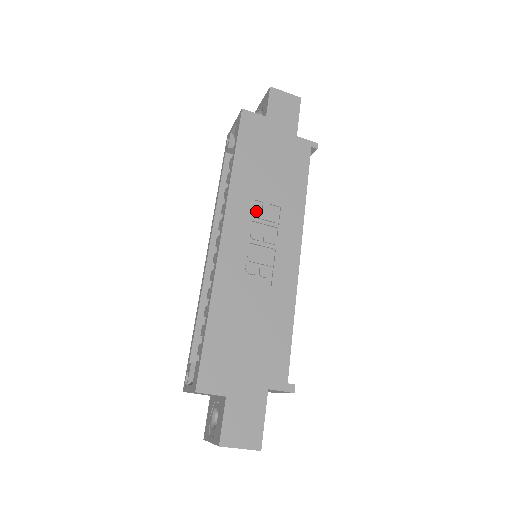
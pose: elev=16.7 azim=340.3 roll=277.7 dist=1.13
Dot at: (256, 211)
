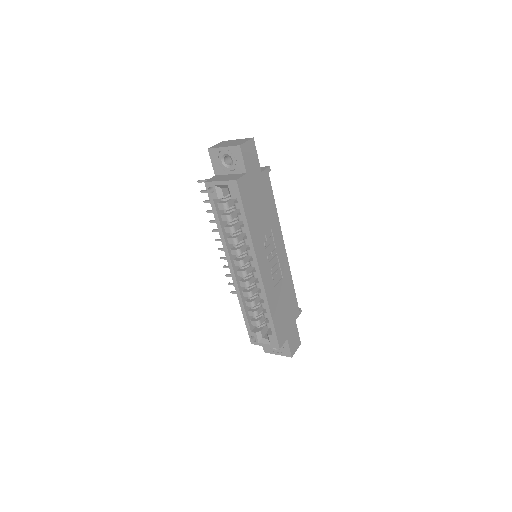
Dot at: (265, 243)
